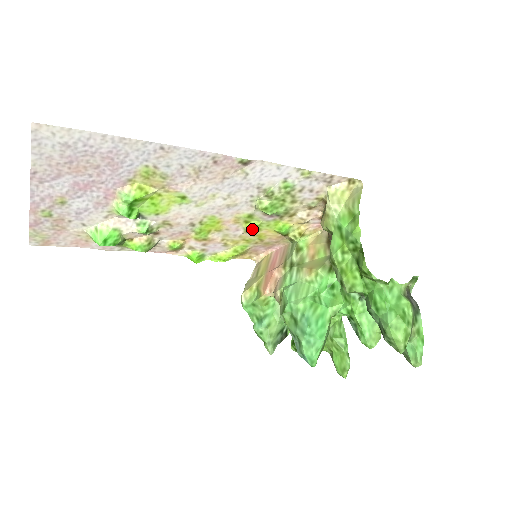
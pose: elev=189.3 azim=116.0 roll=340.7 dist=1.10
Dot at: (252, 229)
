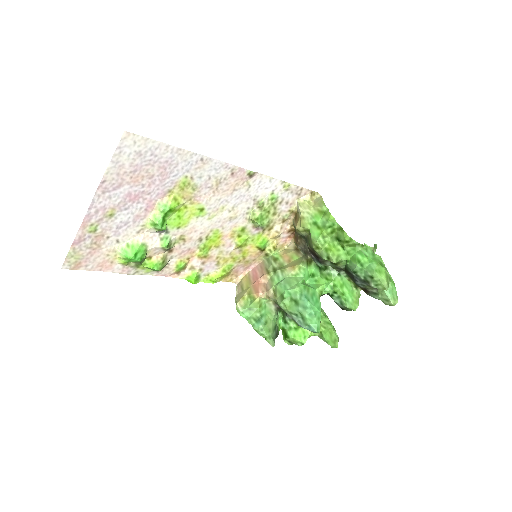
Dot at: (242, 243)
